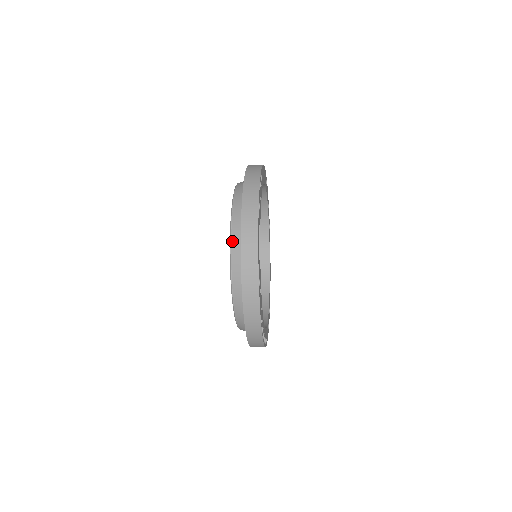
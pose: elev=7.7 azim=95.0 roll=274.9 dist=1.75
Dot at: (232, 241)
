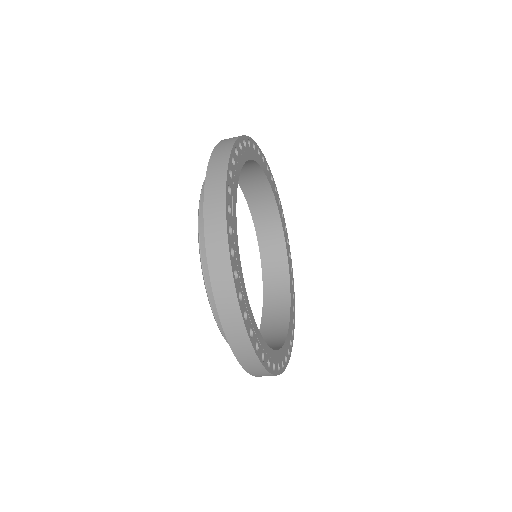
Dot at: occluded
